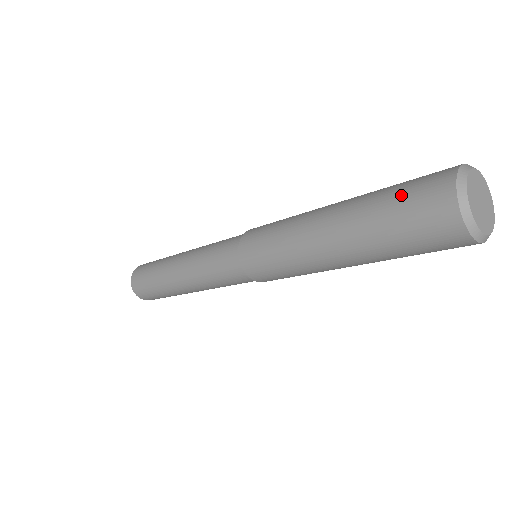
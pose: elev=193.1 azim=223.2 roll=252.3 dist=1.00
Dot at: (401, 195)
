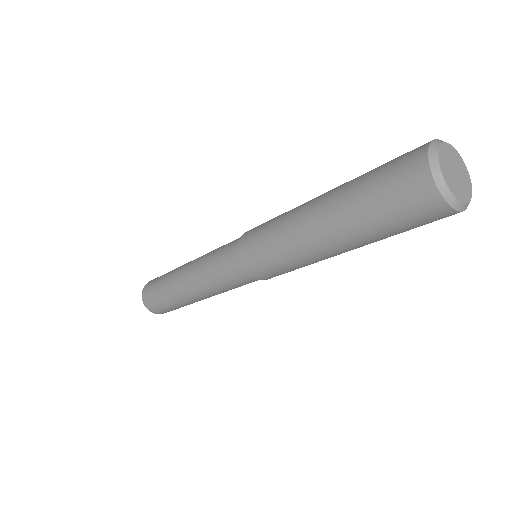
Dot at: (389, 161)
